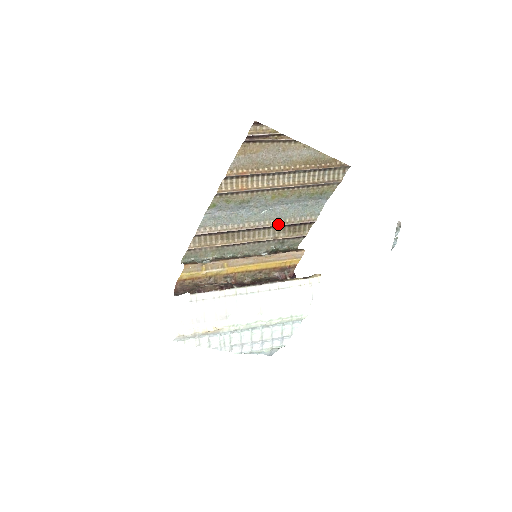
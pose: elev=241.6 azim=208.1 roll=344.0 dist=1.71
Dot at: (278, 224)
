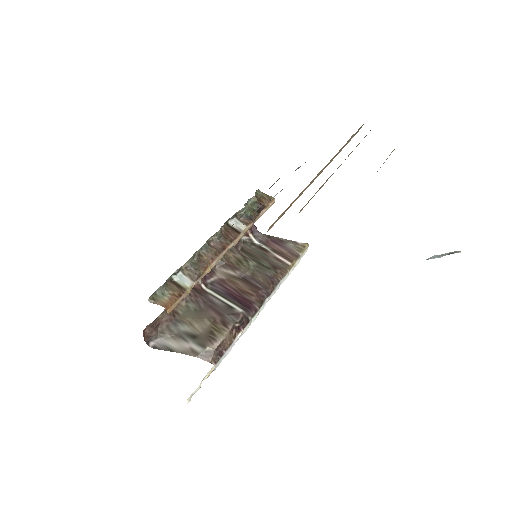
Dot at: occluded
